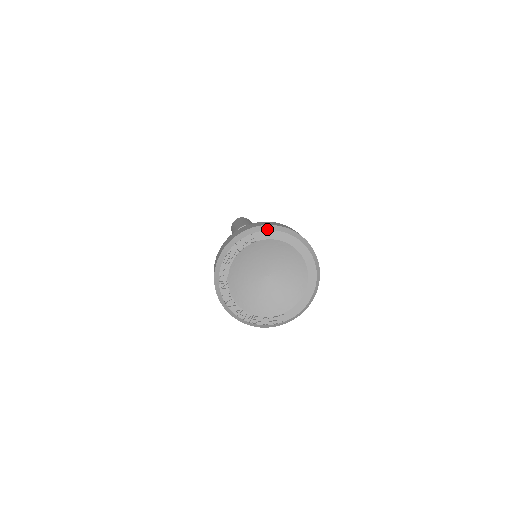
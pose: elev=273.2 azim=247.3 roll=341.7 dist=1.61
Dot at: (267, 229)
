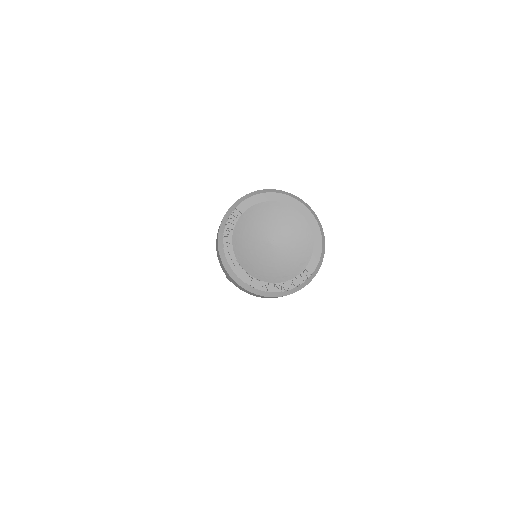
Dot at: (245, 198)
